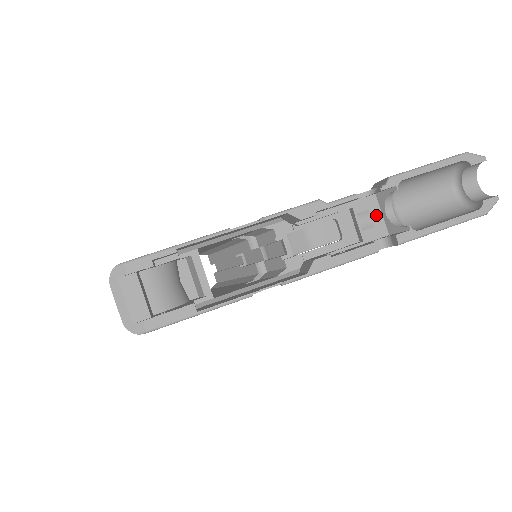
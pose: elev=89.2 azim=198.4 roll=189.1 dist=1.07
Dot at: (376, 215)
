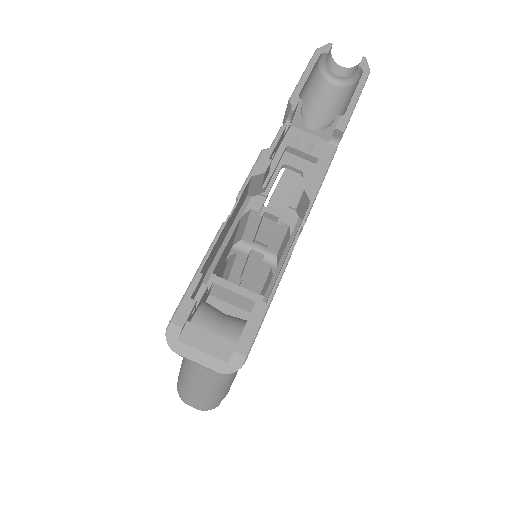
Dot at: (307, 137)
